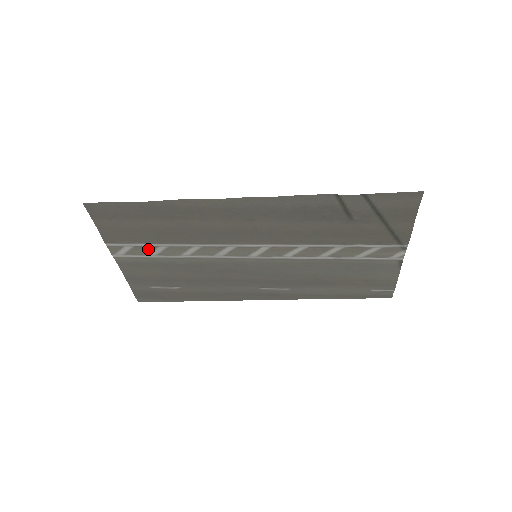
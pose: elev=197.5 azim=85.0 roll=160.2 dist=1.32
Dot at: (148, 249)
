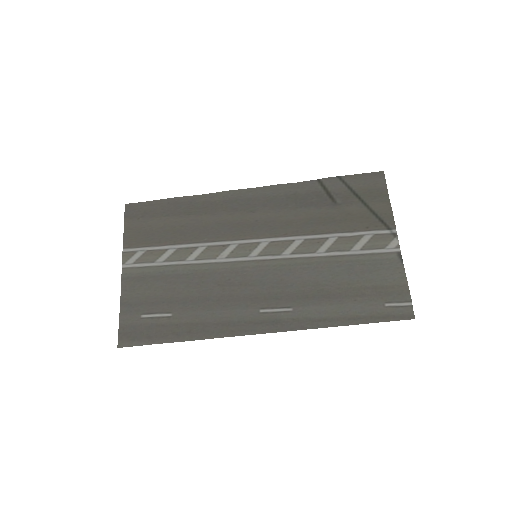
Dot at: (158, 254)
